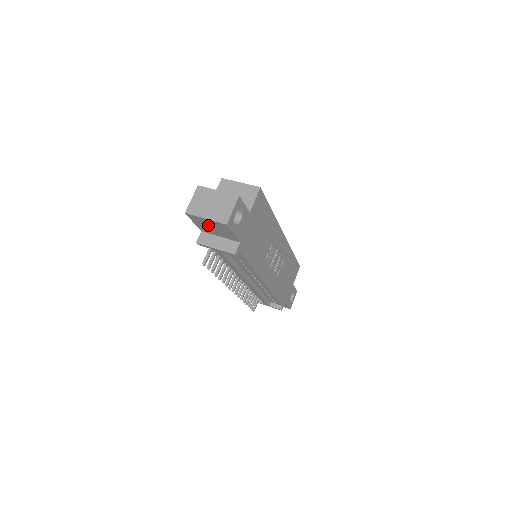
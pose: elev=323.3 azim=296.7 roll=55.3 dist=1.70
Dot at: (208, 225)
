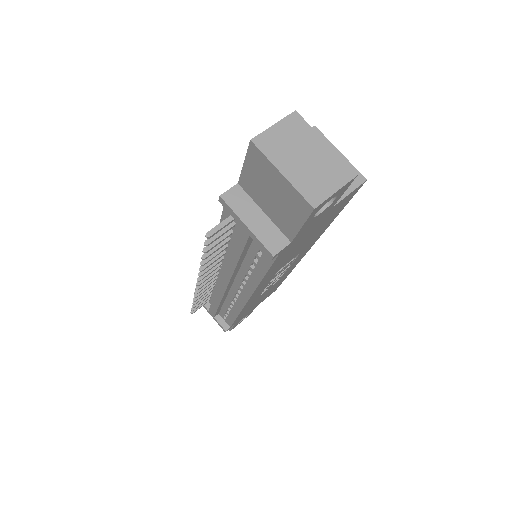
Dot at: (269, 185)
